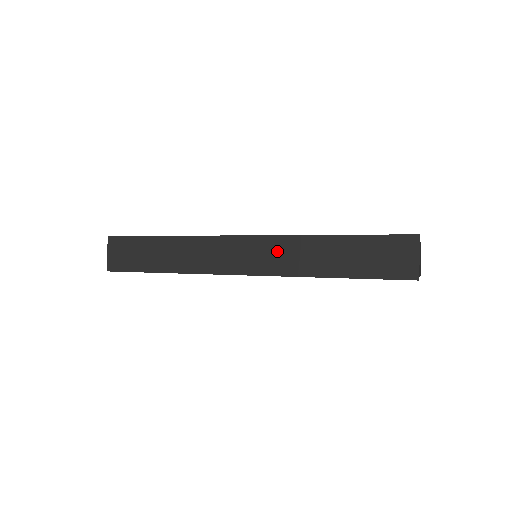
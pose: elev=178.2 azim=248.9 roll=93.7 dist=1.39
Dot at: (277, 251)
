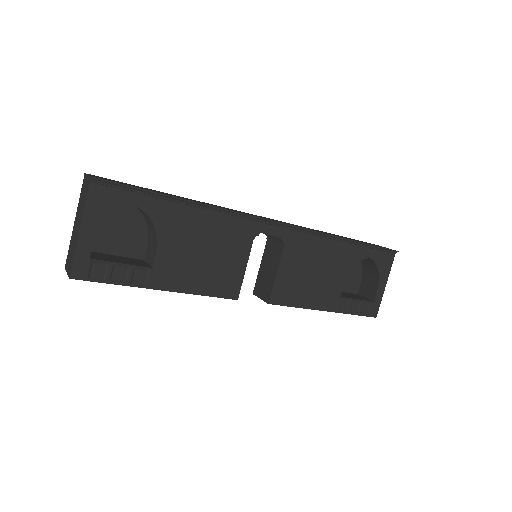
Dot at: occluded
